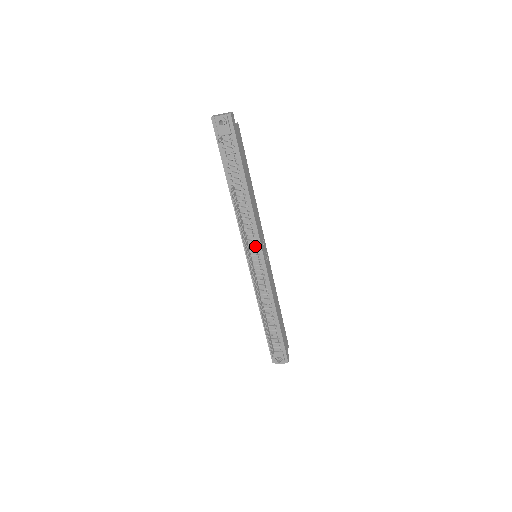
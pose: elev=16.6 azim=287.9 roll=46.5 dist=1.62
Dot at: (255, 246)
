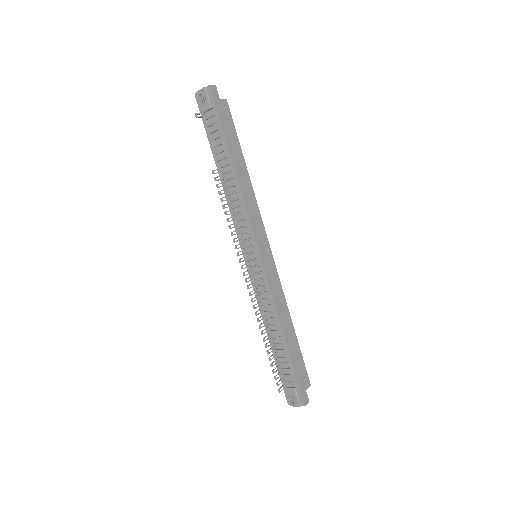
Dot at: (250, 241)
